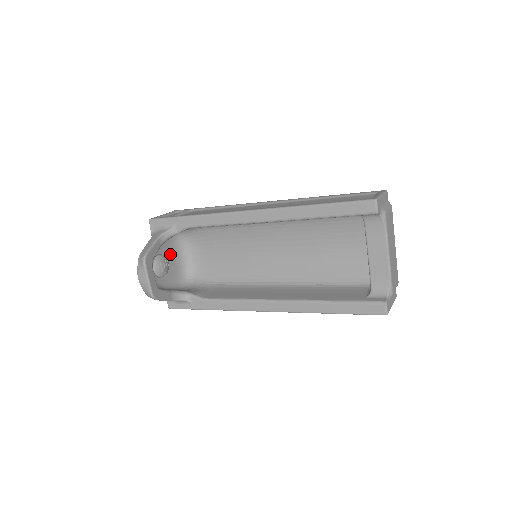
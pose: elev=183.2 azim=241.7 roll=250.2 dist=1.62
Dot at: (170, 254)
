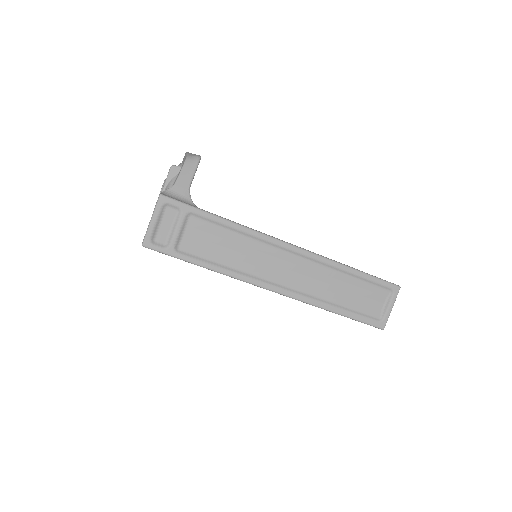
Dot at: occluded
